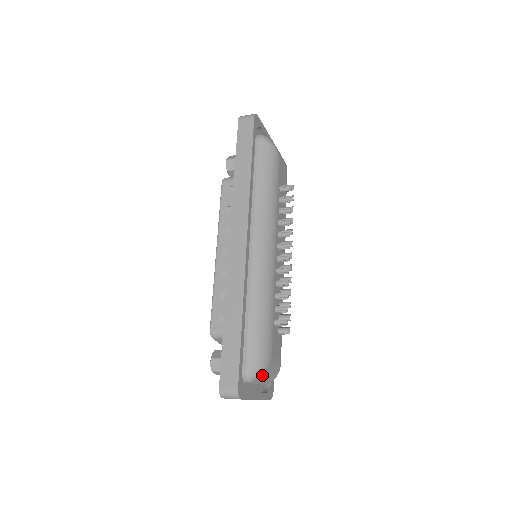
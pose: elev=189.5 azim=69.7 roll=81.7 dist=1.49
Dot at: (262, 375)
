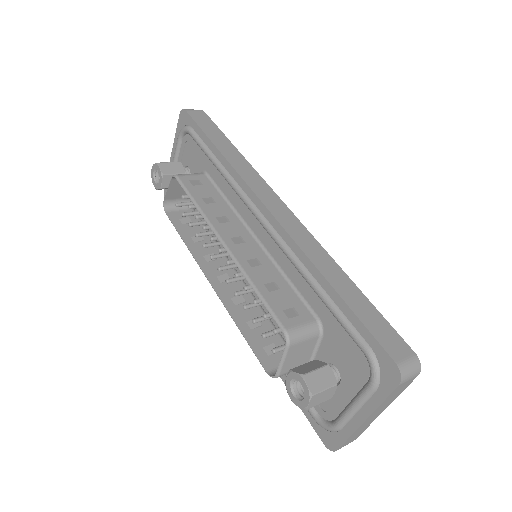
Dot at: occluded
